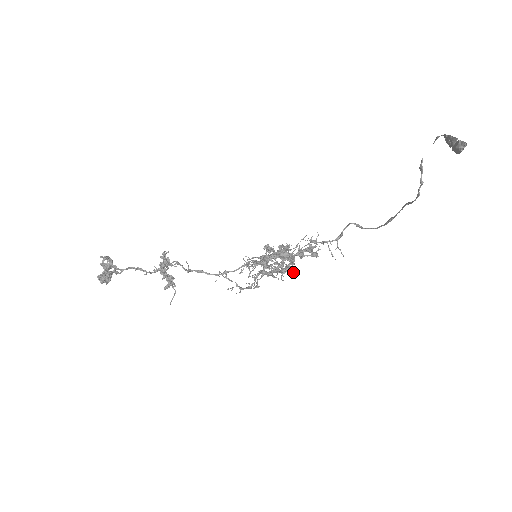
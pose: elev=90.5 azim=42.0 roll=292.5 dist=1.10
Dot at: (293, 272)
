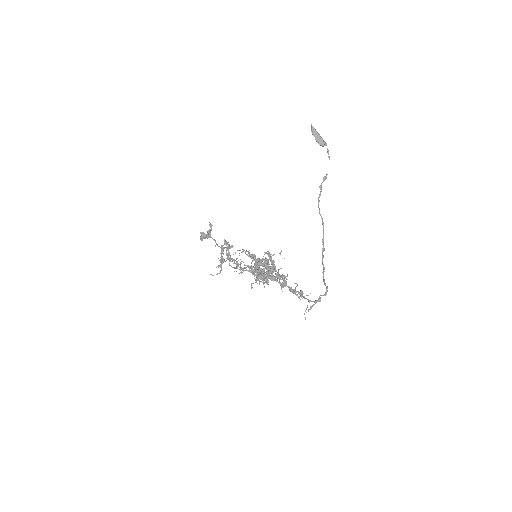
Dot at: (260, 270)
